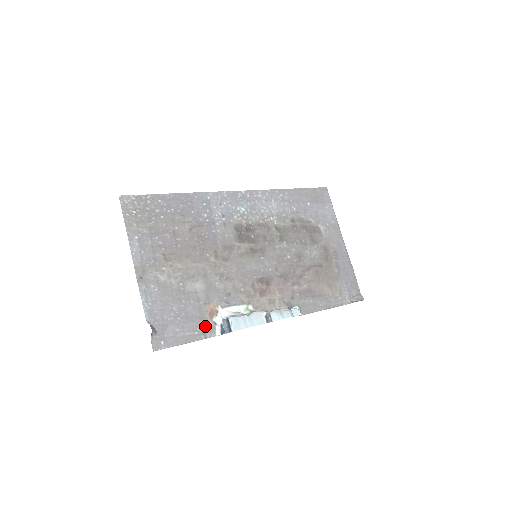
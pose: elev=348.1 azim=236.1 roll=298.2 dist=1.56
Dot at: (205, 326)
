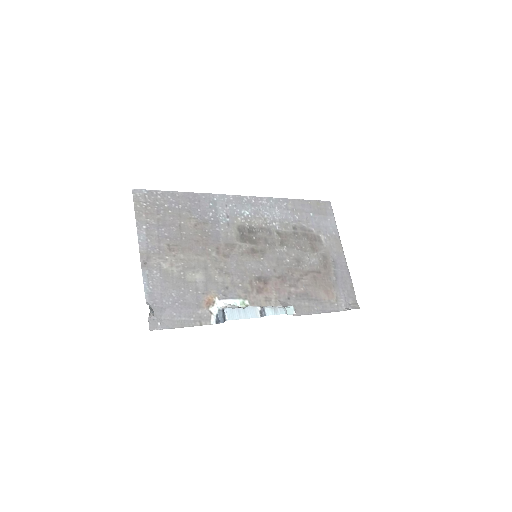
Dot at: (201, 314)
